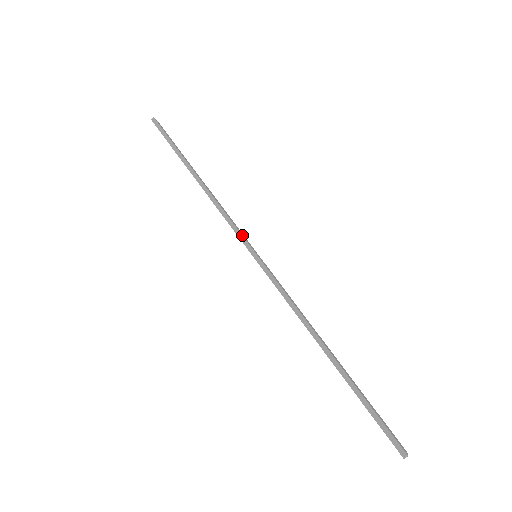
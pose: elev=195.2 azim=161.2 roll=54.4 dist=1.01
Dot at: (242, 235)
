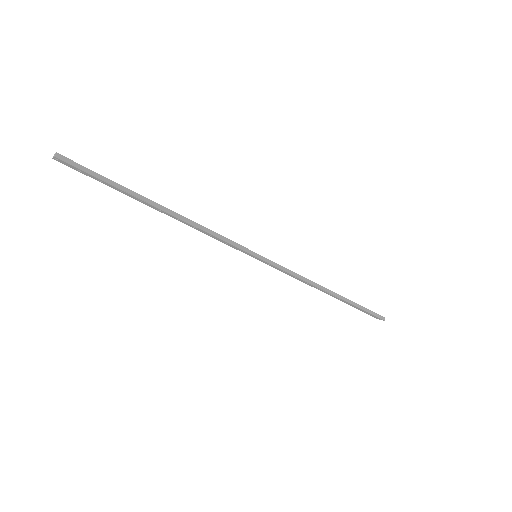
Dot at: (241, 245)
